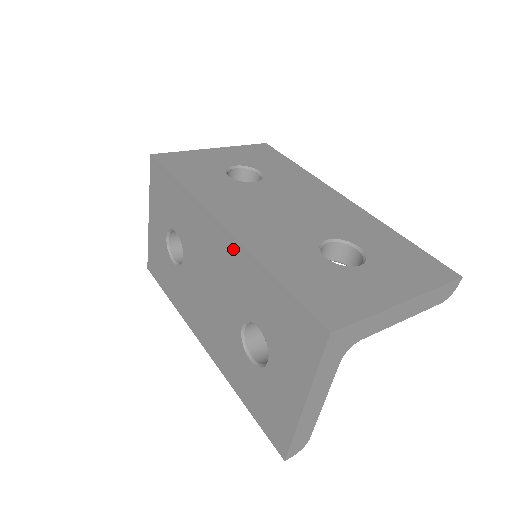
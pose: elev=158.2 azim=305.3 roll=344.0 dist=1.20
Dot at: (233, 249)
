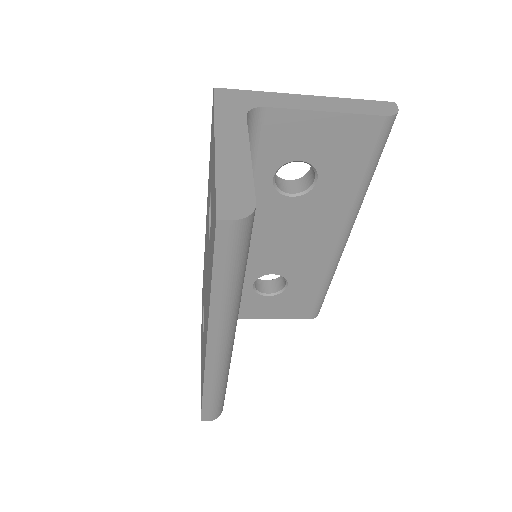
Dot at: (207, 208)
